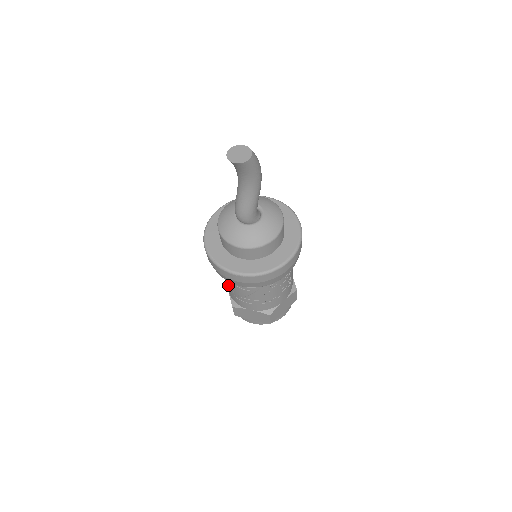
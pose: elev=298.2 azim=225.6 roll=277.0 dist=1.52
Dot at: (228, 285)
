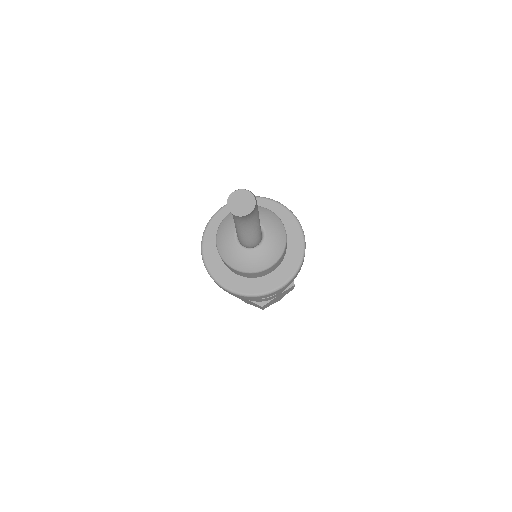
Dot at: occluded
